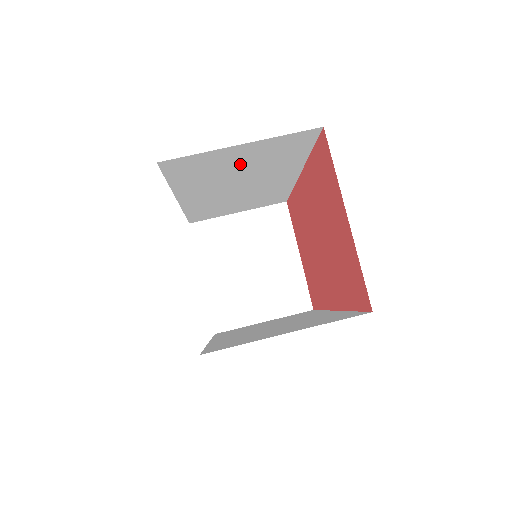
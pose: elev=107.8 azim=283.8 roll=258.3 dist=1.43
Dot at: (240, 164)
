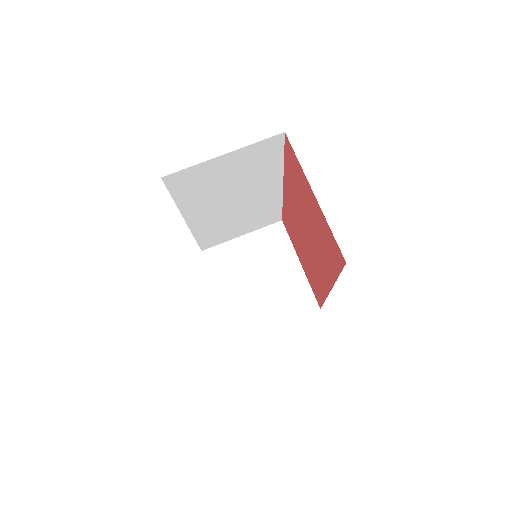
Dot at: (228, 176)
